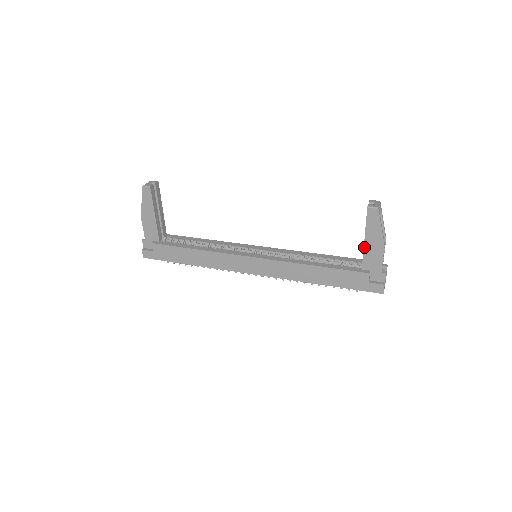
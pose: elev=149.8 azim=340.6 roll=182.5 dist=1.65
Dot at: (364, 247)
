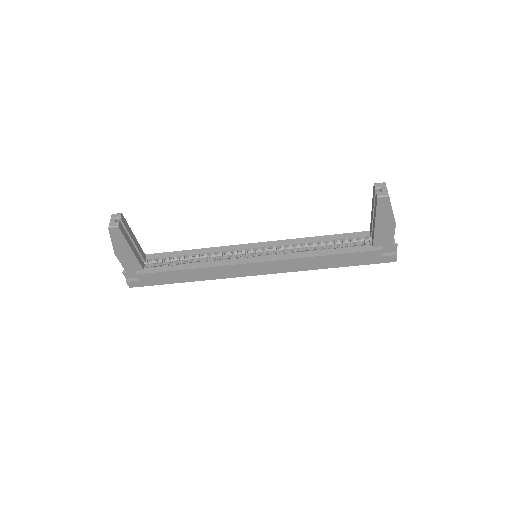
Dot at: (375, 230)
